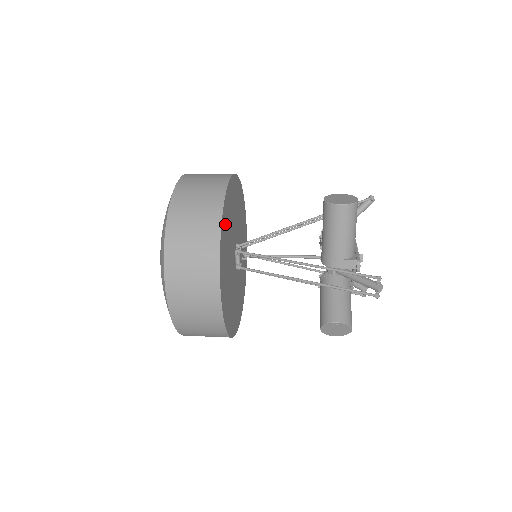
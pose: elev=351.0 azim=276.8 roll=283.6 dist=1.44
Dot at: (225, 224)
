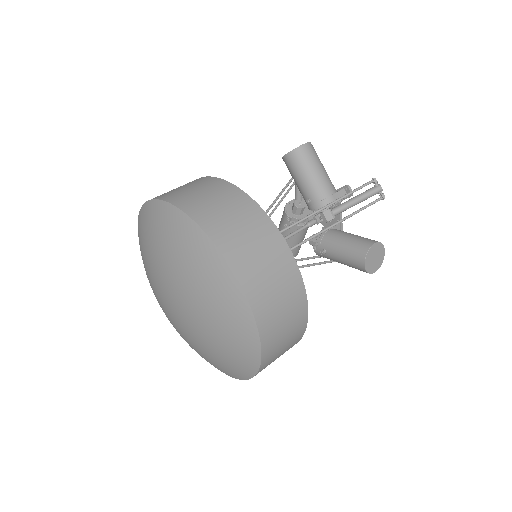
Dot at: occluded
